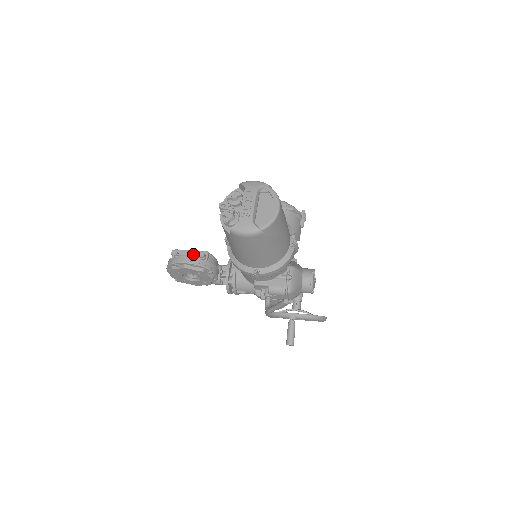
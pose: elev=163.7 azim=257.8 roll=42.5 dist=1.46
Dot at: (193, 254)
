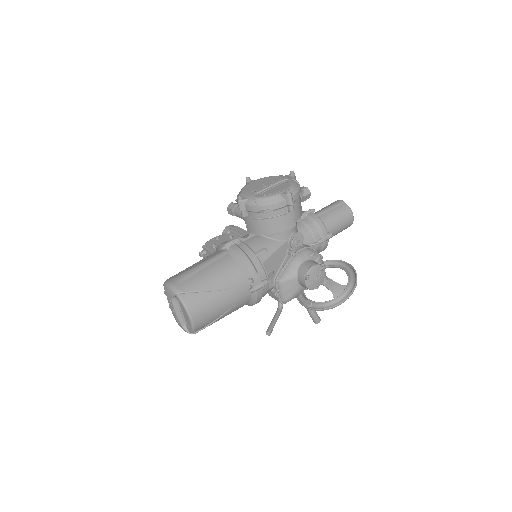
Dot at: occluded
